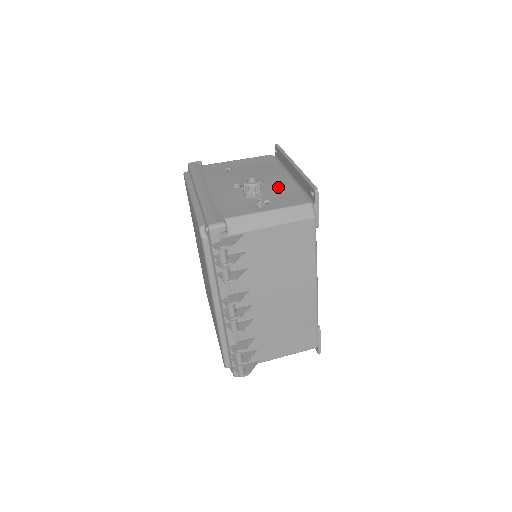
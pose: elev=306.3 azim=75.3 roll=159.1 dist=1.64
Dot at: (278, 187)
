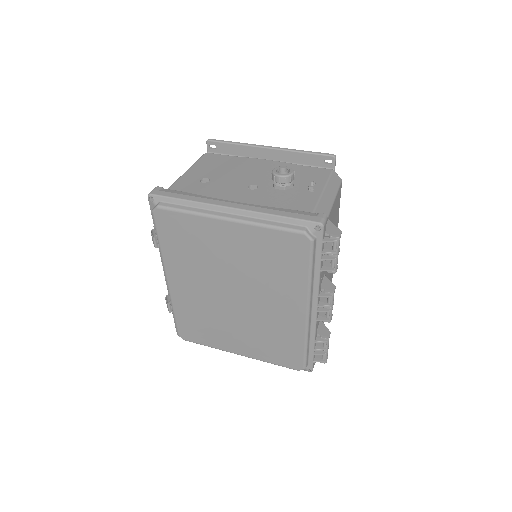
Dot at: occluded
